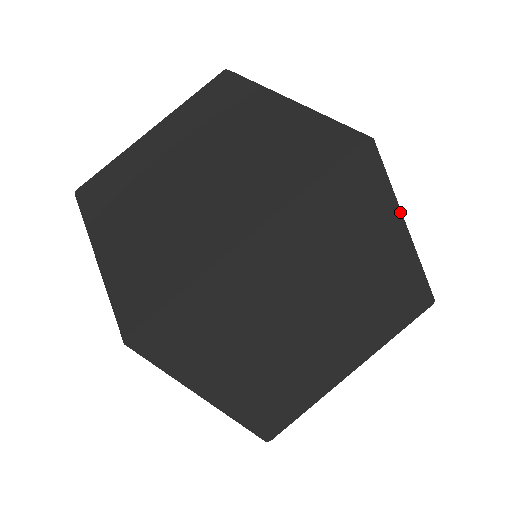
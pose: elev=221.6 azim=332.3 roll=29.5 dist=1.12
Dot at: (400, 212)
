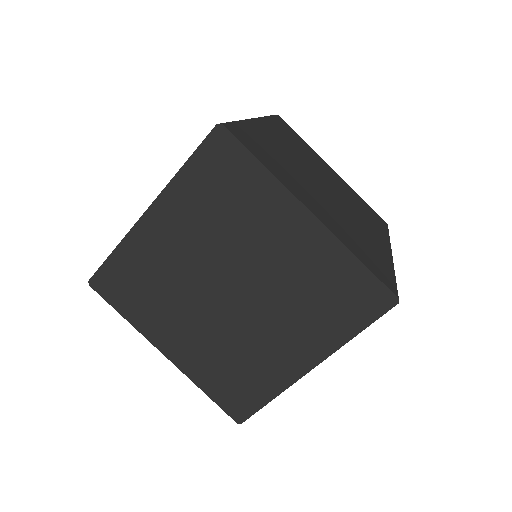
Dot at: (286, 189)
